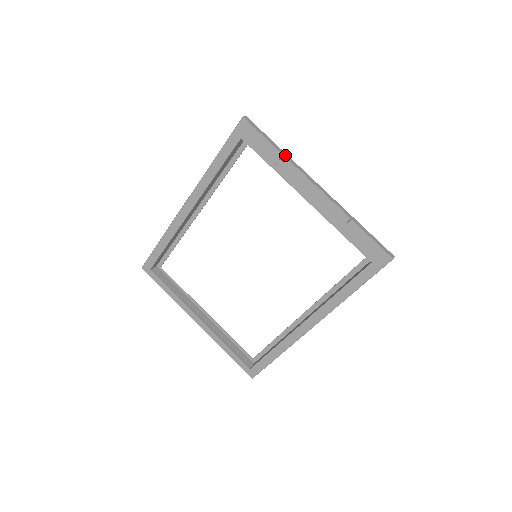
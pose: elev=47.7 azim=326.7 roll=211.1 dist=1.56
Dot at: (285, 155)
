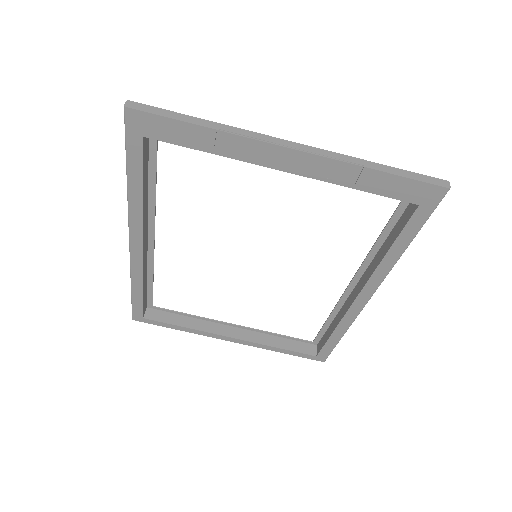
Dot at: (219, 127)
